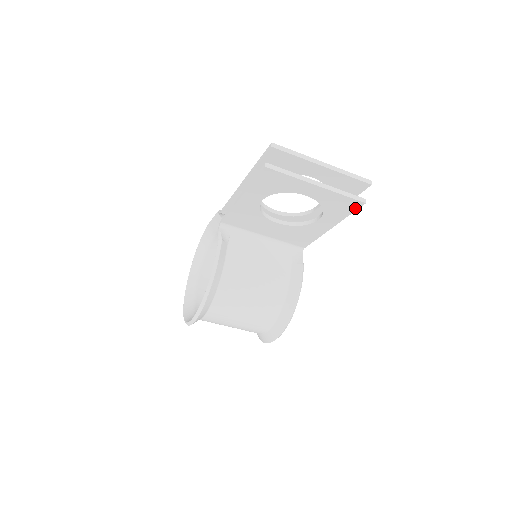
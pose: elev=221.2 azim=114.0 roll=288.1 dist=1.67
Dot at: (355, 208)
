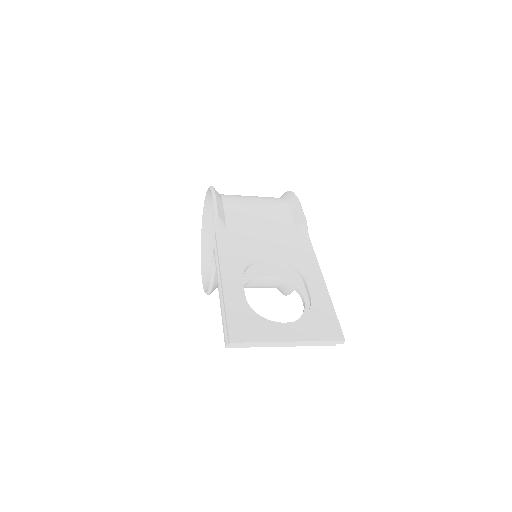
Dot at: occluded
